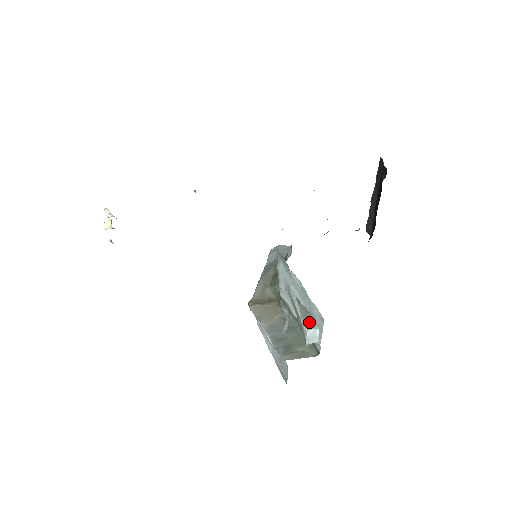
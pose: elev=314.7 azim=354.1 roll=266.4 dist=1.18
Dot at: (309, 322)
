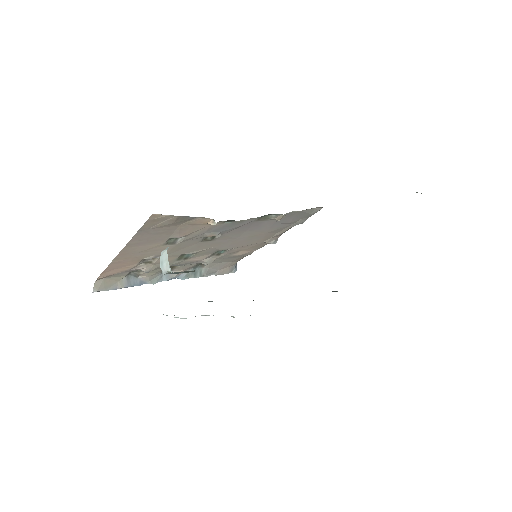
Dot at: occluded
